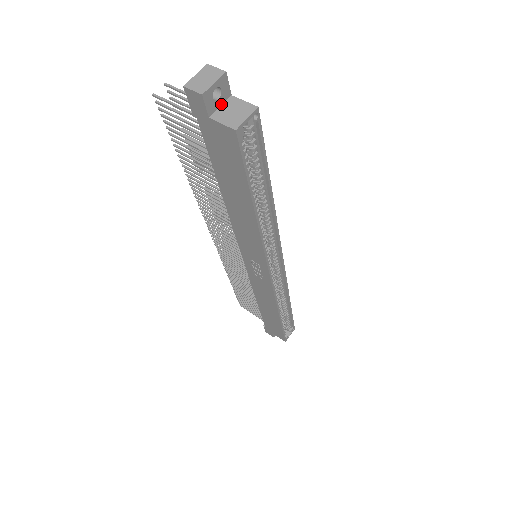
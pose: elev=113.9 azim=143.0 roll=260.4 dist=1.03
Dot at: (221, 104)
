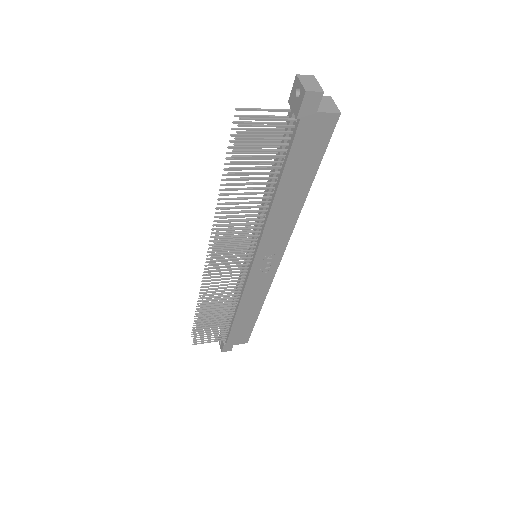
Dot at: occluded
